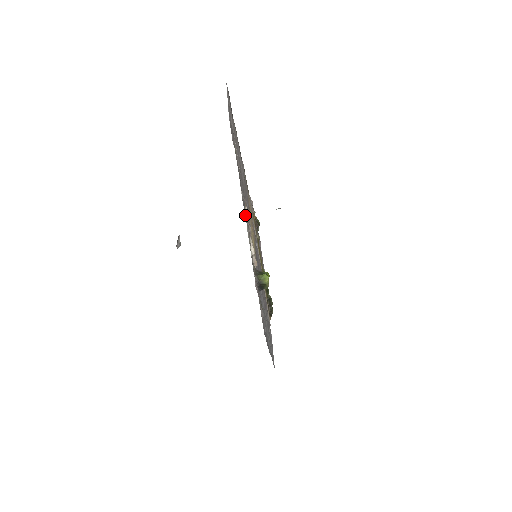
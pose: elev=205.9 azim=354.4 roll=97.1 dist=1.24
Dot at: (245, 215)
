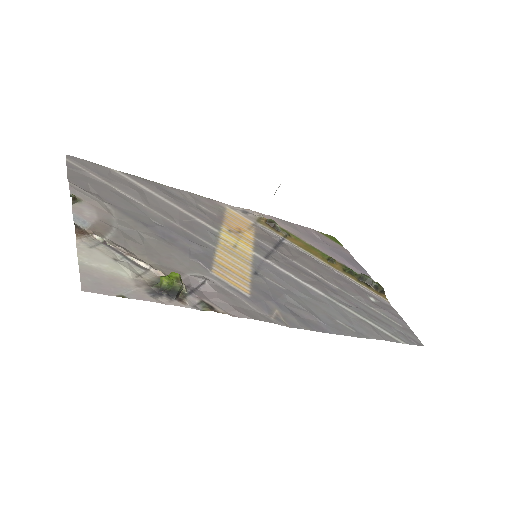
Dot at: (81, 245)
